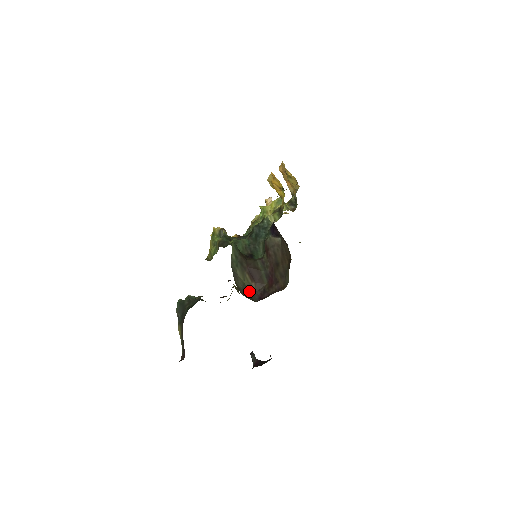
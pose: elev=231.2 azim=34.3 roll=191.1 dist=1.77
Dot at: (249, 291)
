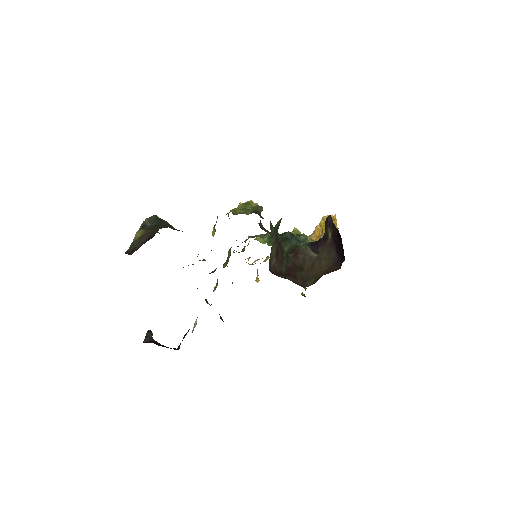
Dot at: (270, 259)
